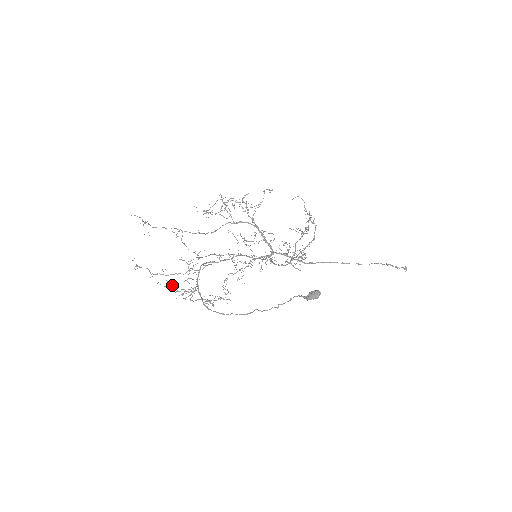
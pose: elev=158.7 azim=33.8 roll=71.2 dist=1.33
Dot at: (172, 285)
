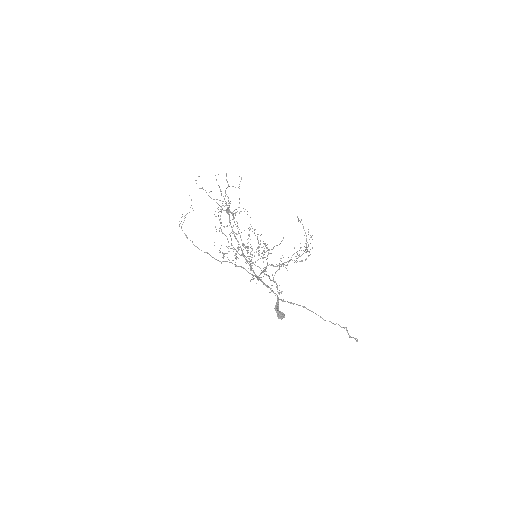
Dot at: occluded
